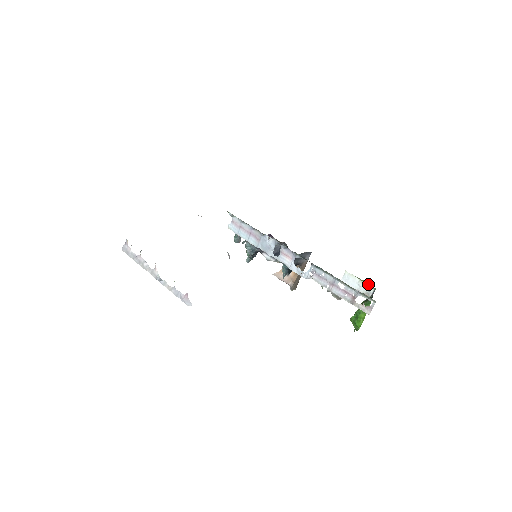
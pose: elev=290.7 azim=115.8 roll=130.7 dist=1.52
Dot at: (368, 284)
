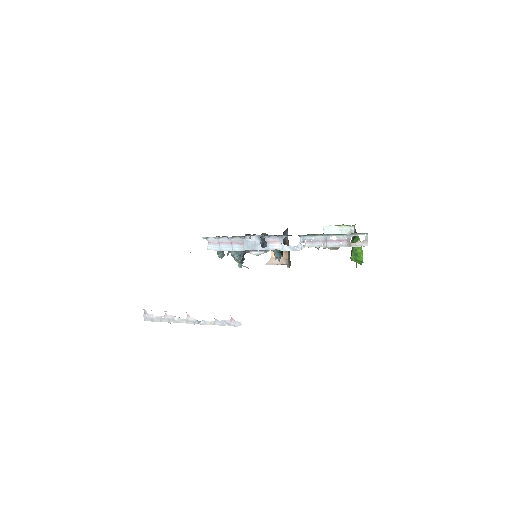
Dot at: (347, 225)
